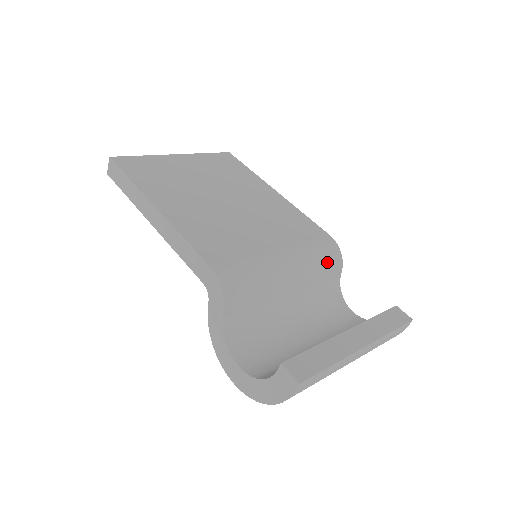
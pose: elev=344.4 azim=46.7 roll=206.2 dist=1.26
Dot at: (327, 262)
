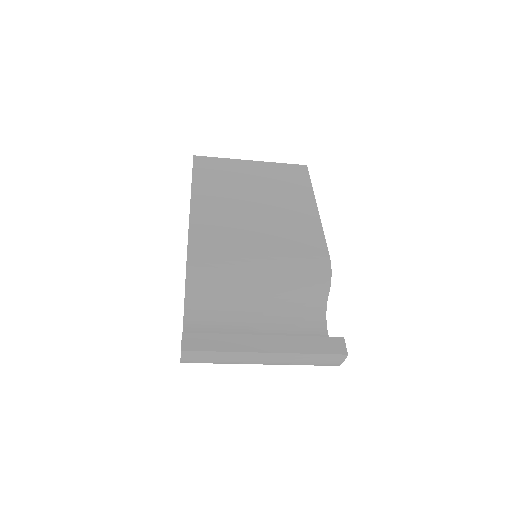
Dot at: (309, 279)
